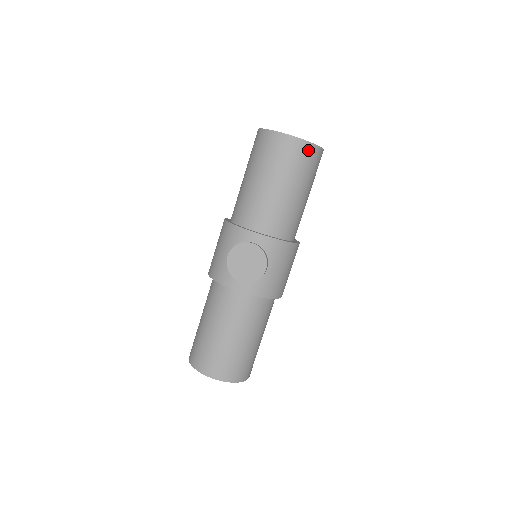
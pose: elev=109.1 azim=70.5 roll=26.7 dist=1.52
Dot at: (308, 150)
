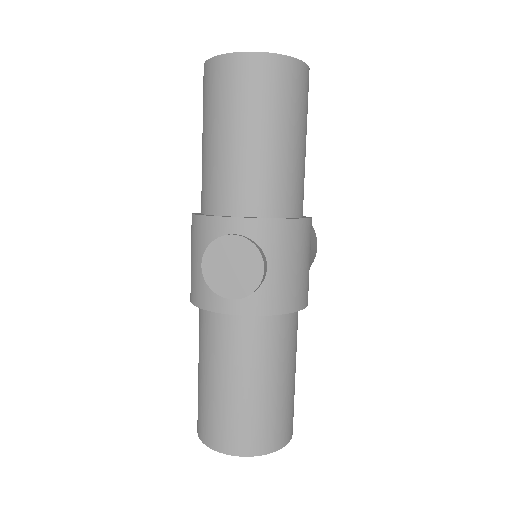
Dot at: (281, 68)
